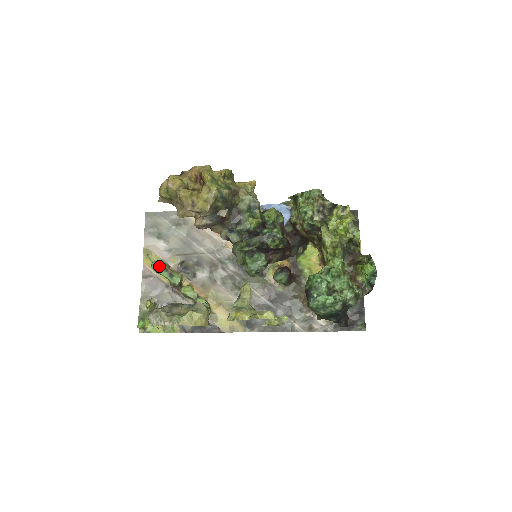
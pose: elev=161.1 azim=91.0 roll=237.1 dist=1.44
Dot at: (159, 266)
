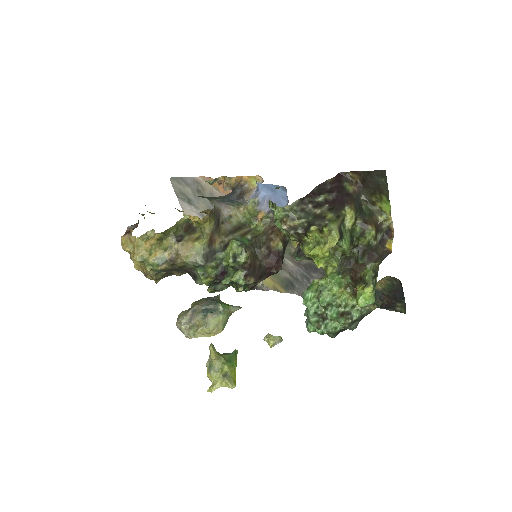
Dot at: occluded
